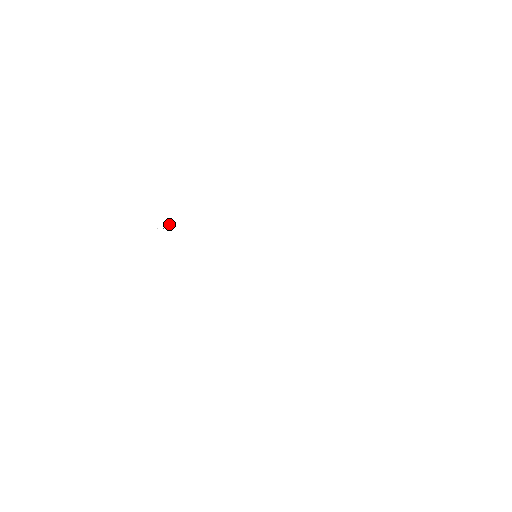
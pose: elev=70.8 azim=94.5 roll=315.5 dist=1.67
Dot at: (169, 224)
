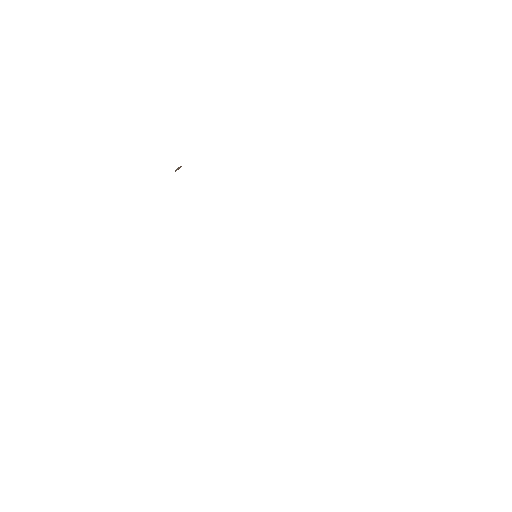
Dot at: (177, 169)
